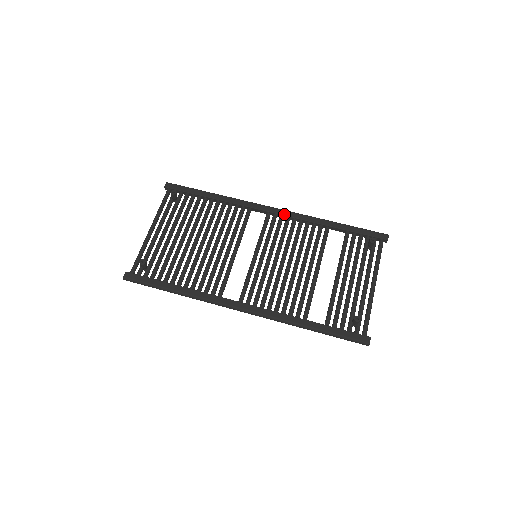
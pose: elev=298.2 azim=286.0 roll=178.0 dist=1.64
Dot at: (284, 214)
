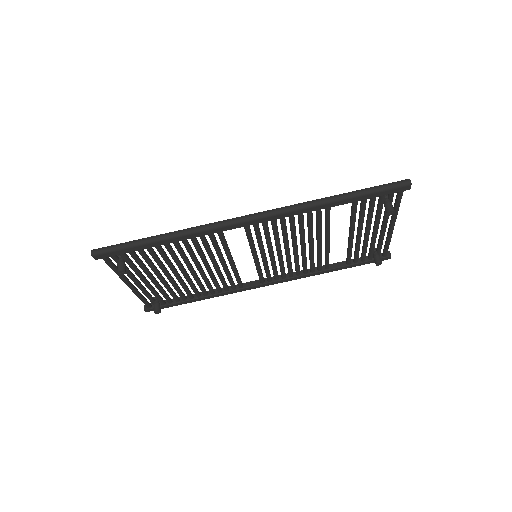
Dot at: (267, 221)
